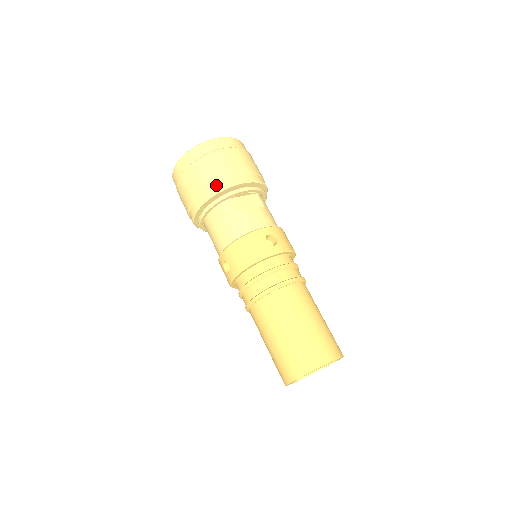
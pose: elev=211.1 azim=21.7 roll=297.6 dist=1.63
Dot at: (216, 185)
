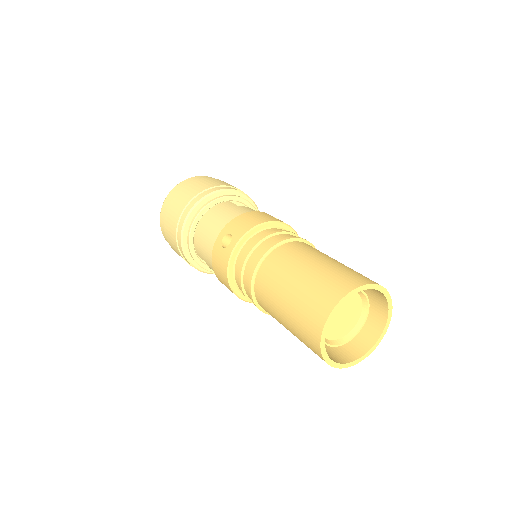
Dot at: (217, 187)
